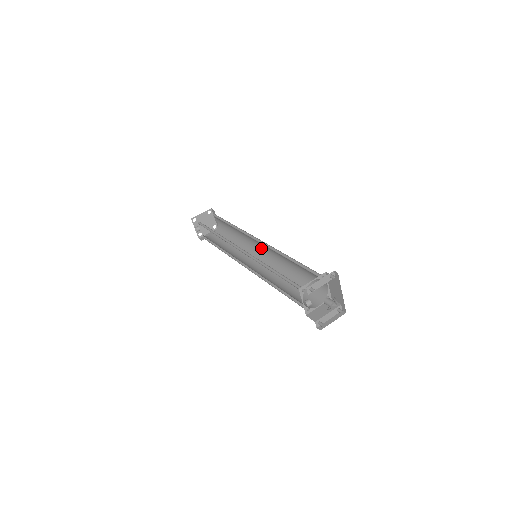
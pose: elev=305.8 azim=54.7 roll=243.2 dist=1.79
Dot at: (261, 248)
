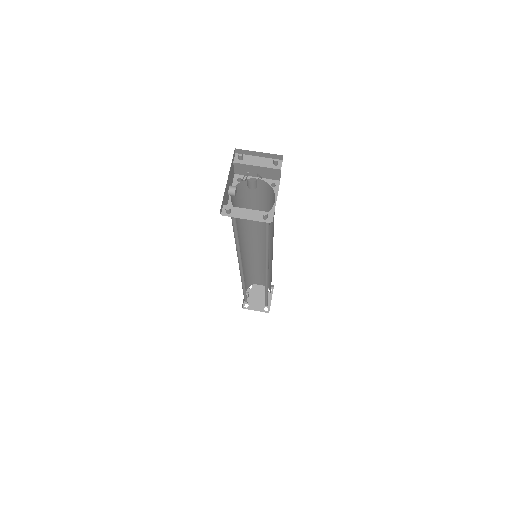
Dot at: occluded
